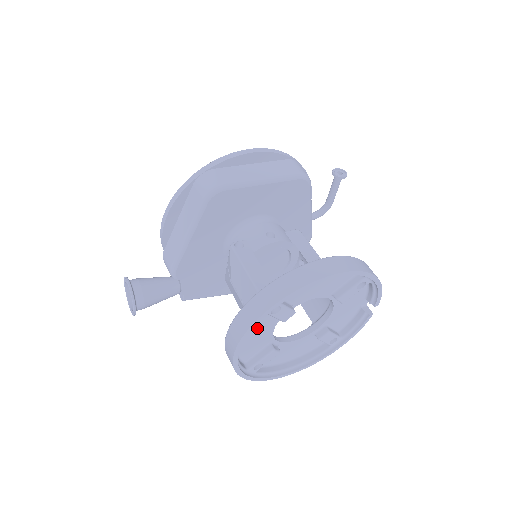
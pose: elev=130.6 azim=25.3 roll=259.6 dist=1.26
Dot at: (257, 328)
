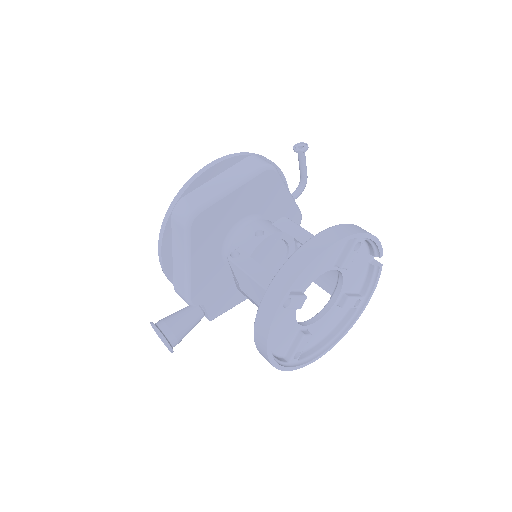
Dot at: (279, 324)
